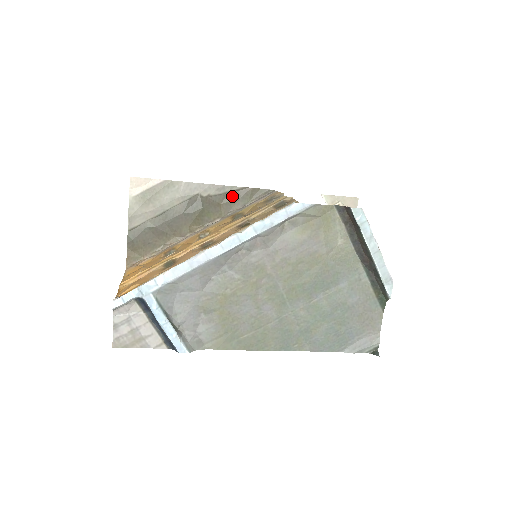
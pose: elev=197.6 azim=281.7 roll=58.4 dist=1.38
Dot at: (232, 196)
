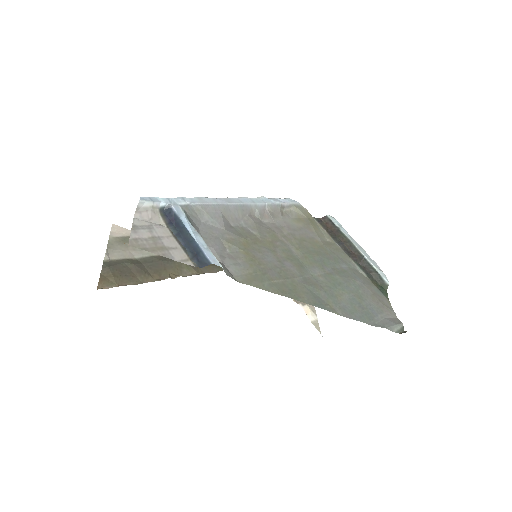
Dot at: occluded
